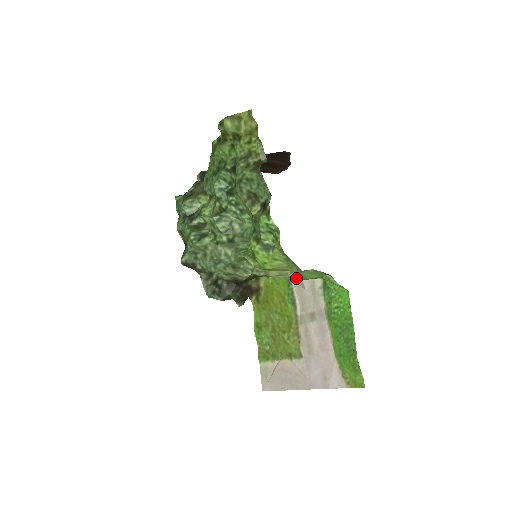
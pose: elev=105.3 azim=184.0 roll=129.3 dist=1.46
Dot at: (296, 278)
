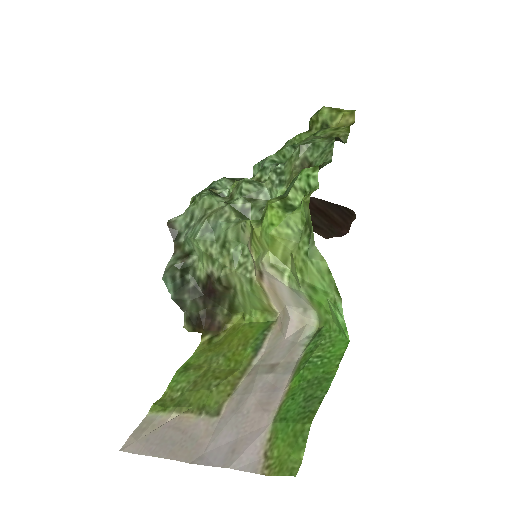
Dot at: (281, 323)
